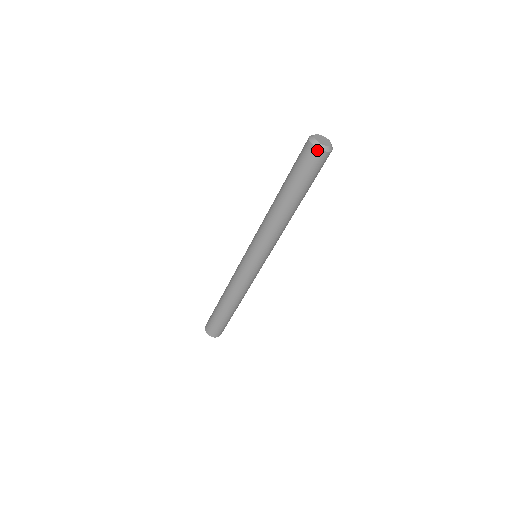
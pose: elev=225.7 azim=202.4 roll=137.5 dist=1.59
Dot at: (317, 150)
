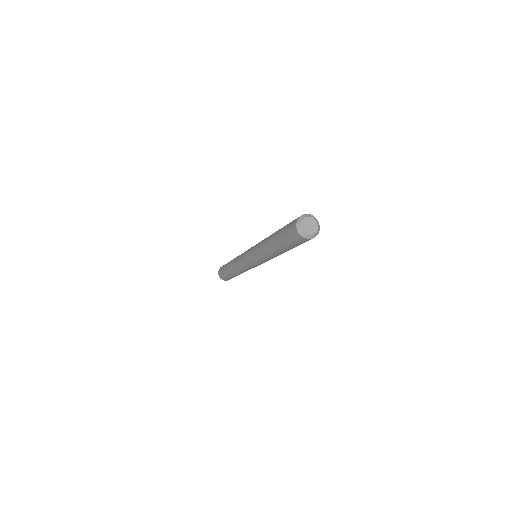
Dot at: (307, 239)
